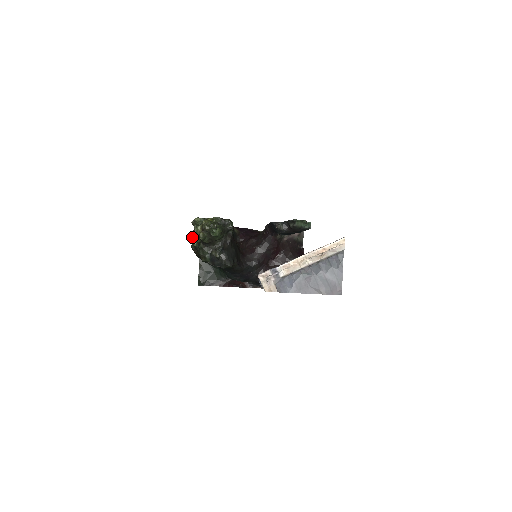
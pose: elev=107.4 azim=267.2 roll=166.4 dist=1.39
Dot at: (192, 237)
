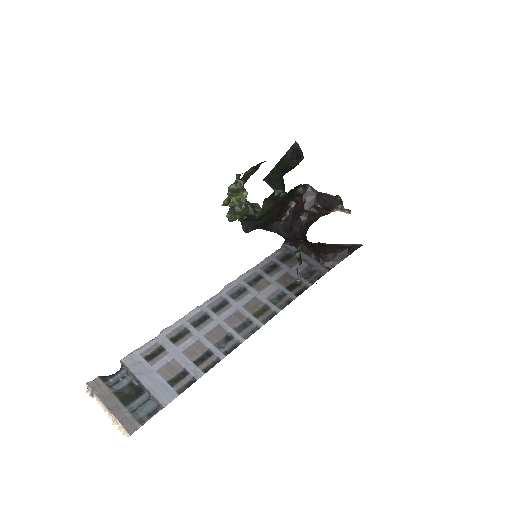
Dot at: (244, 174)
